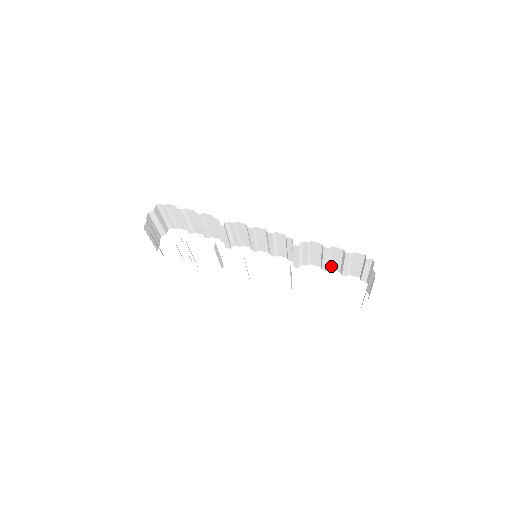
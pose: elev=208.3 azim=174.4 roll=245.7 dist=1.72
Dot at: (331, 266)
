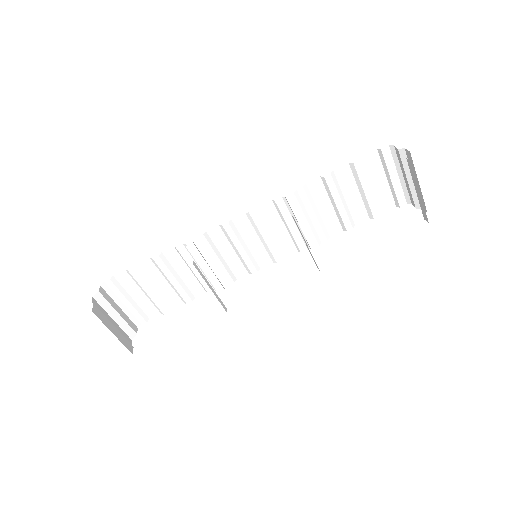
Dot at: (353, 216)
